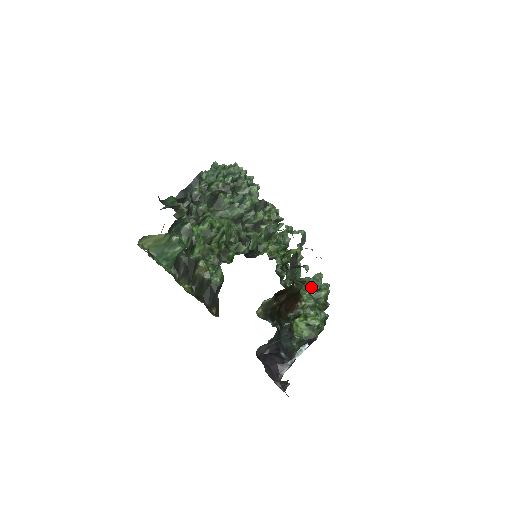
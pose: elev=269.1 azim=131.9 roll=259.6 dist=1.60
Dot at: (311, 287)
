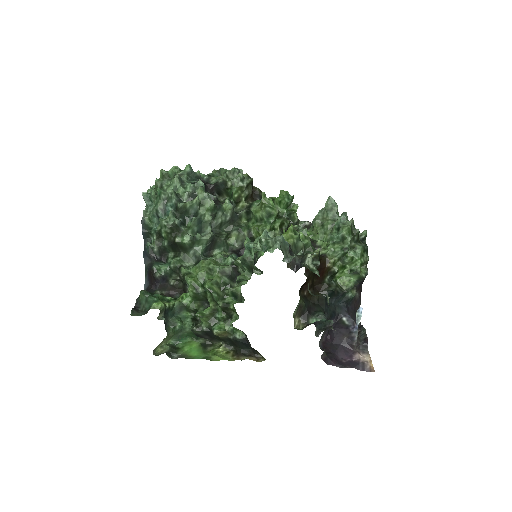
Dot at: (329, 236)
